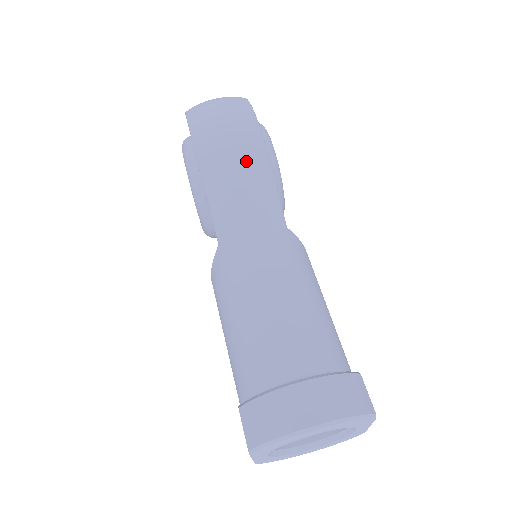
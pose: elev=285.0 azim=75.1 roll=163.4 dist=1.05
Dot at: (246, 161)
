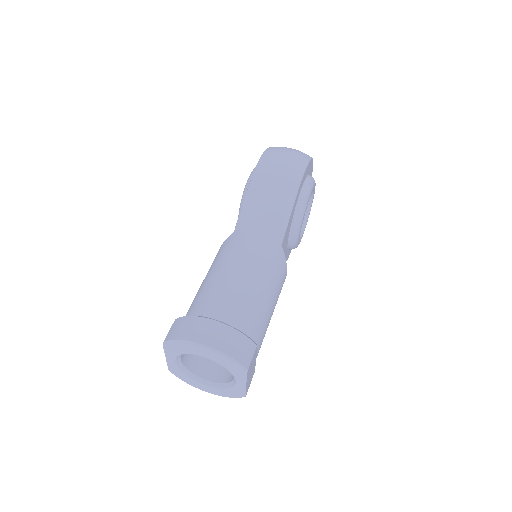
Dot at: (280, 191)
